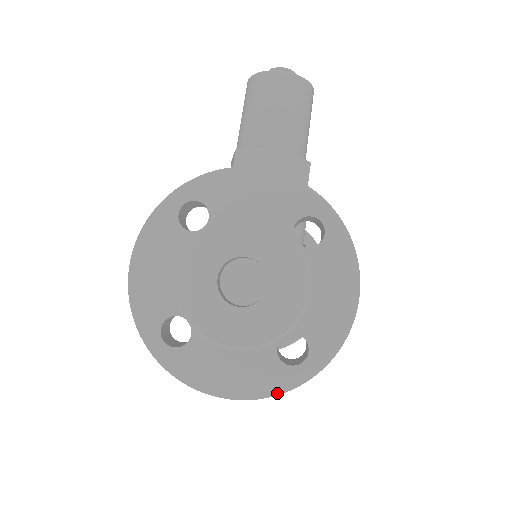
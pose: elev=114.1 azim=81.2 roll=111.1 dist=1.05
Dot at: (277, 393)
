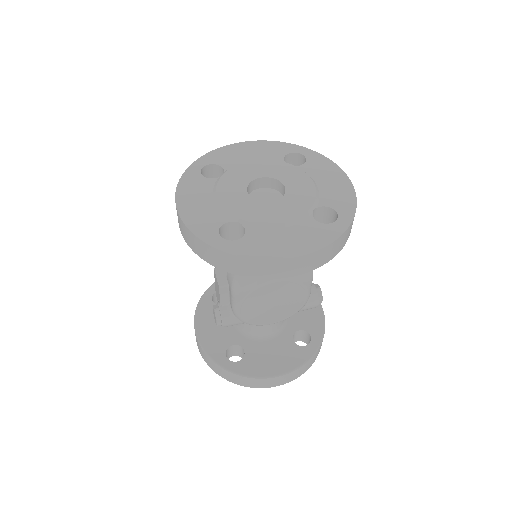
Dot at: (331, 241)
